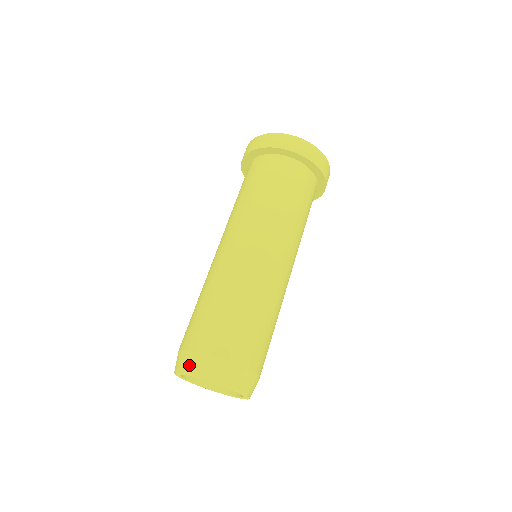
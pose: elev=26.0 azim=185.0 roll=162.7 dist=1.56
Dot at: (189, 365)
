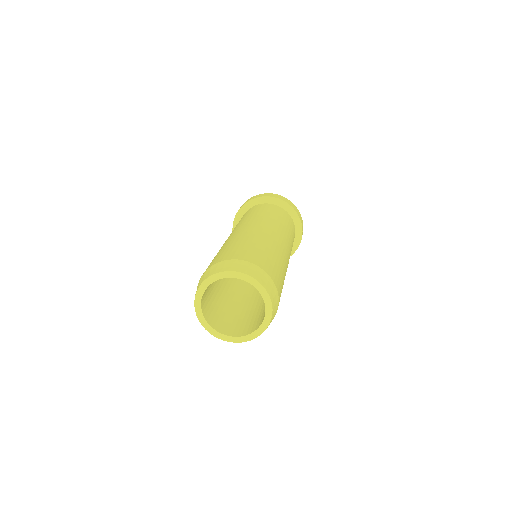
Dot at: (236, 266)
